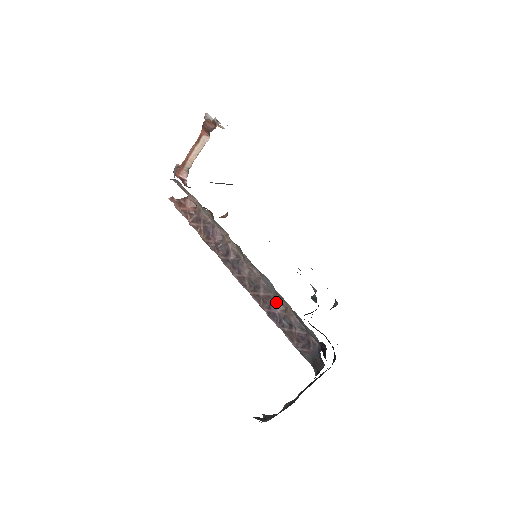
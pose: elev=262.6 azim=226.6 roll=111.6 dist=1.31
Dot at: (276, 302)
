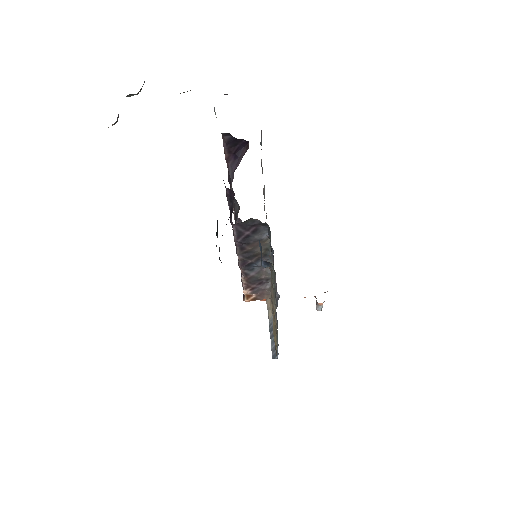
Dot at: occluded
